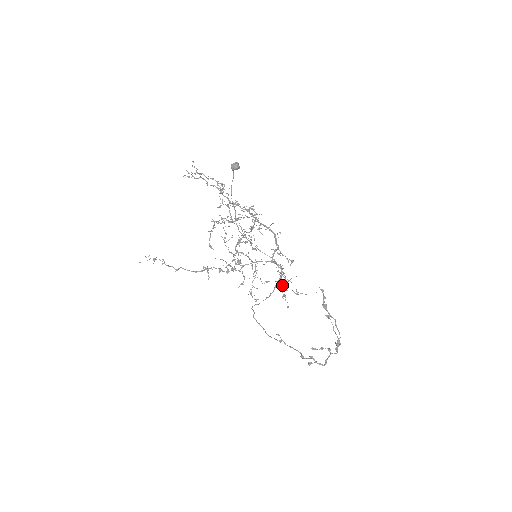
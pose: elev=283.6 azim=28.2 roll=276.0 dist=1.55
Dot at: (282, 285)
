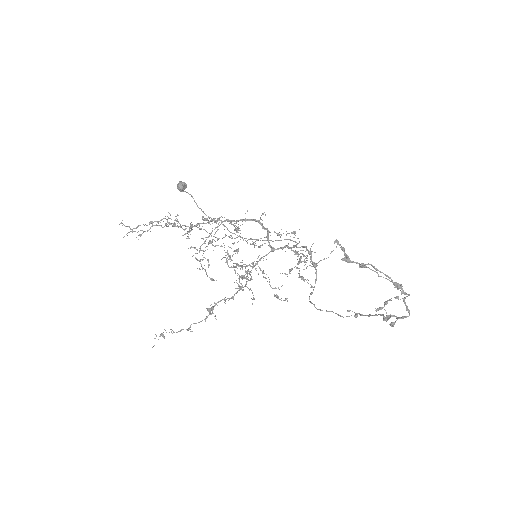
Dot at: (296, 267)
